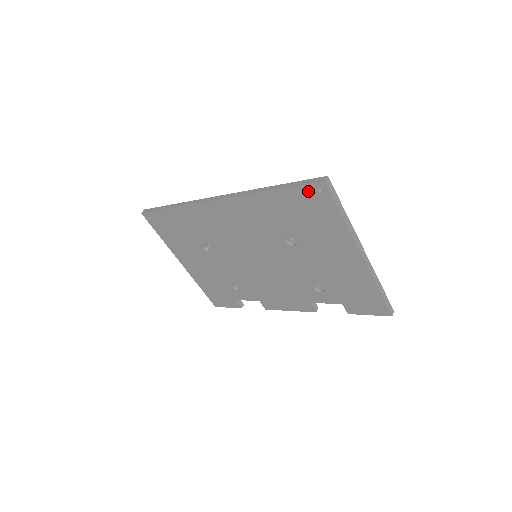
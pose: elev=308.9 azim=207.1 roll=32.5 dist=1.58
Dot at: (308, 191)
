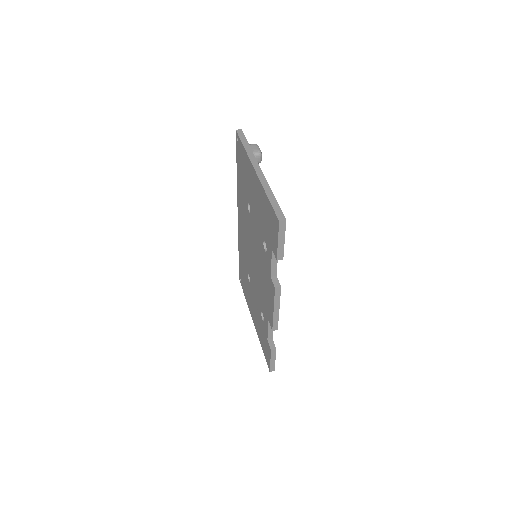
Dot at: (238, 148)
